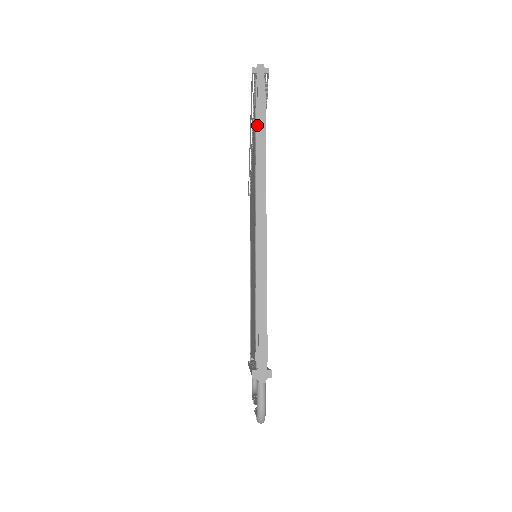
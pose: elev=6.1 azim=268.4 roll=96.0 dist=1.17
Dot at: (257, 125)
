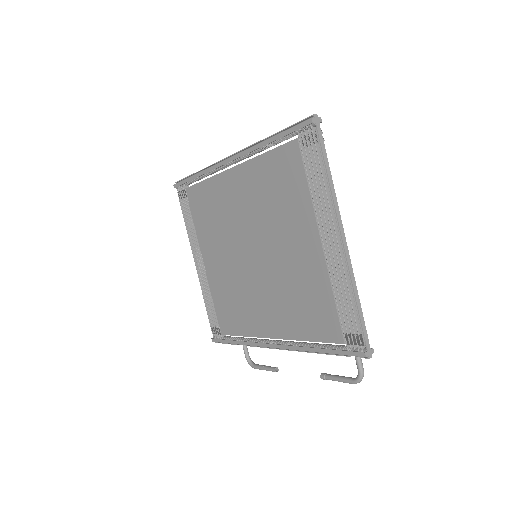
Dot at: (325, 169)
